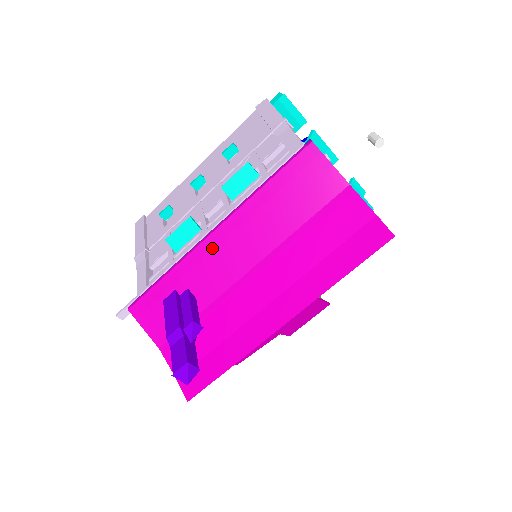
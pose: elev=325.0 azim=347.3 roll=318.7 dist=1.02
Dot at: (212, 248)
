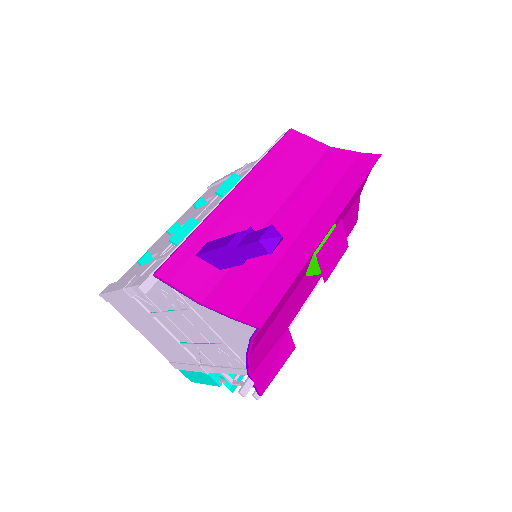
Dot at: (235, 203)
